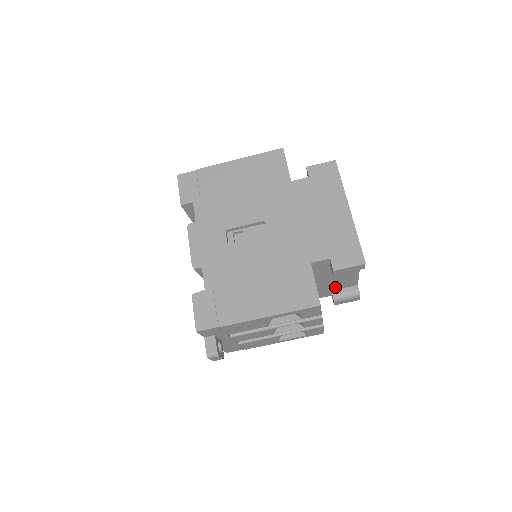
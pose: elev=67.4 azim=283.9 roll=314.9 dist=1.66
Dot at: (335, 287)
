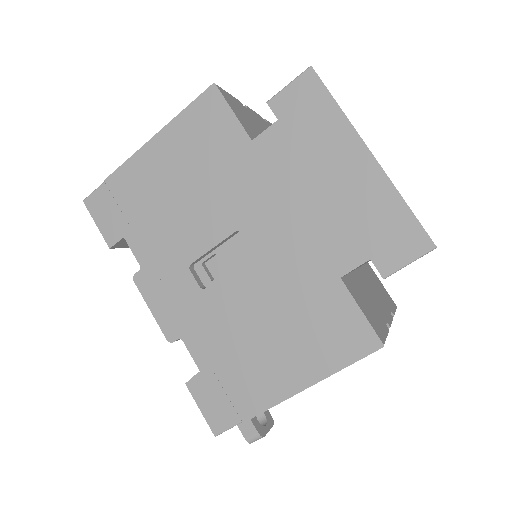
Dot at: occluded
